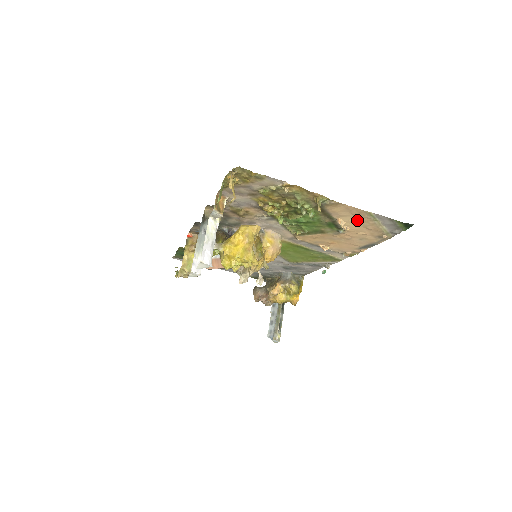
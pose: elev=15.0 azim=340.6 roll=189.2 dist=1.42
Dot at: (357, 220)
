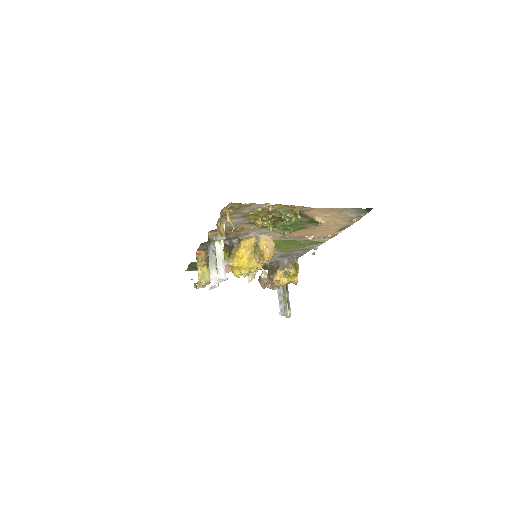
Dot at: (330, 215)
